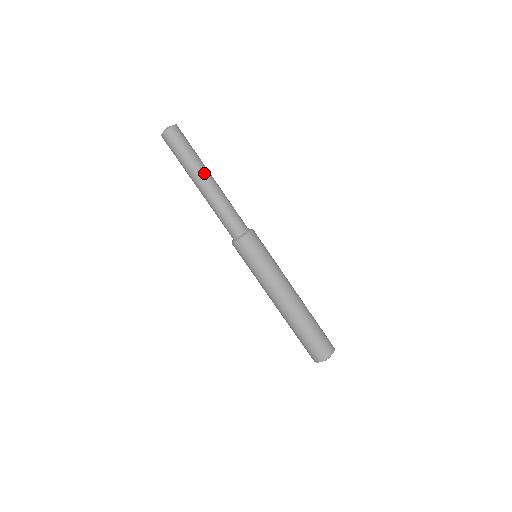
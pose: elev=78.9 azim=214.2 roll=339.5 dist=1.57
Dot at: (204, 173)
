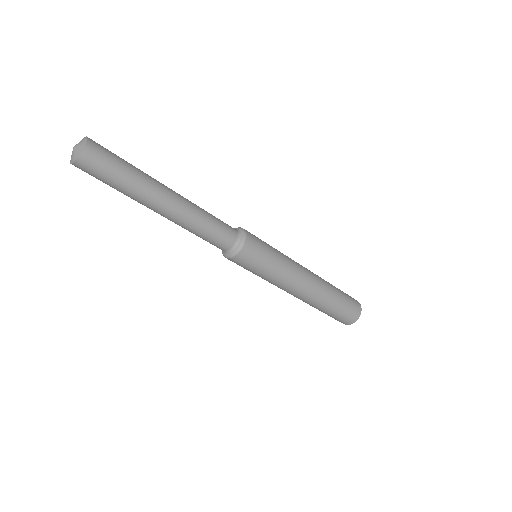
Dot at: (157, 199)
